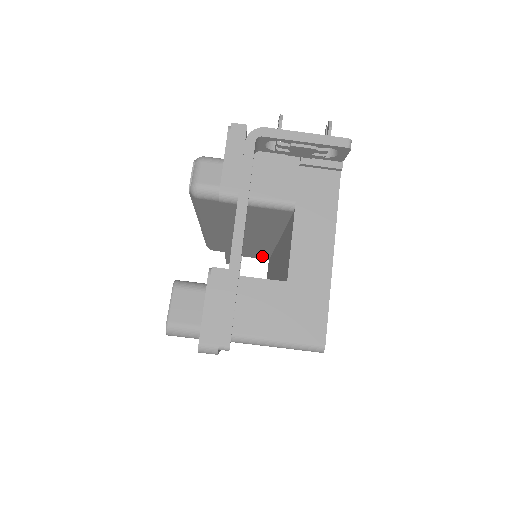
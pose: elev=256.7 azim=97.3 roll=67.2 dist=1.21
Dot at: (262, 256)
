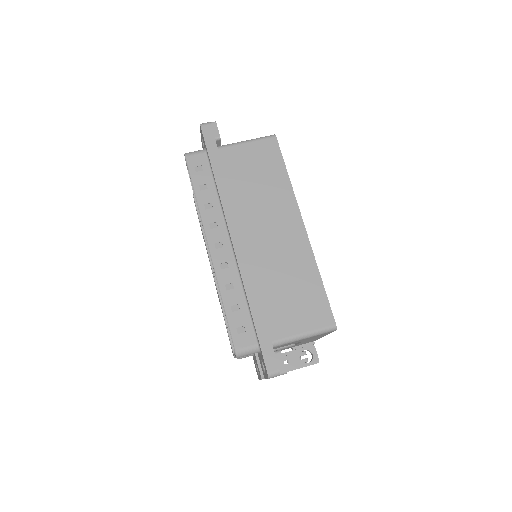
Dot at: occluded
